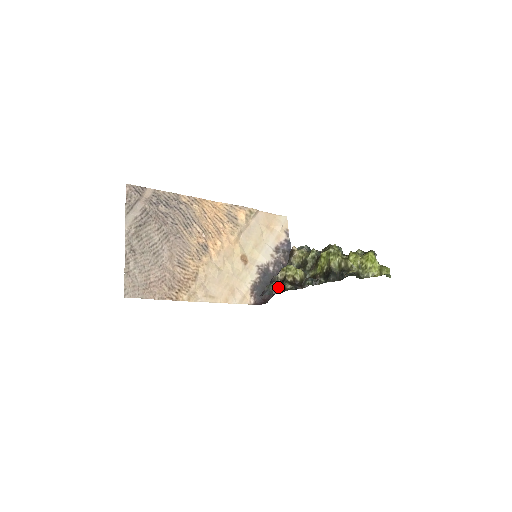
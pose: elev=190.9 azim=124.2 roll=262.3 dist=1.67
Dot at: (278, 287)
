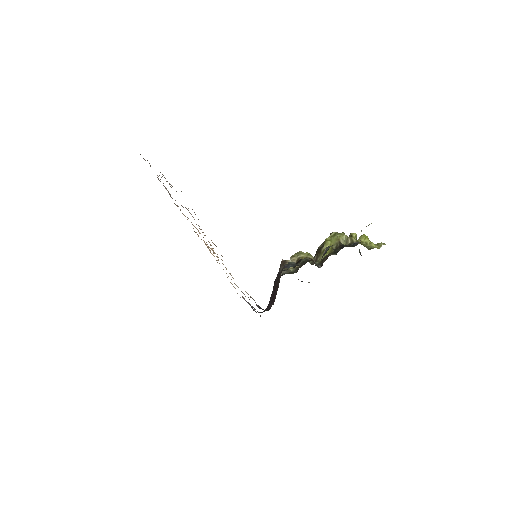
Dot at: (297, 263)
